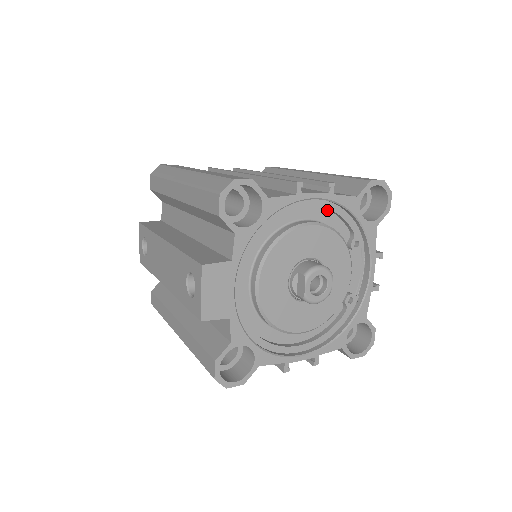
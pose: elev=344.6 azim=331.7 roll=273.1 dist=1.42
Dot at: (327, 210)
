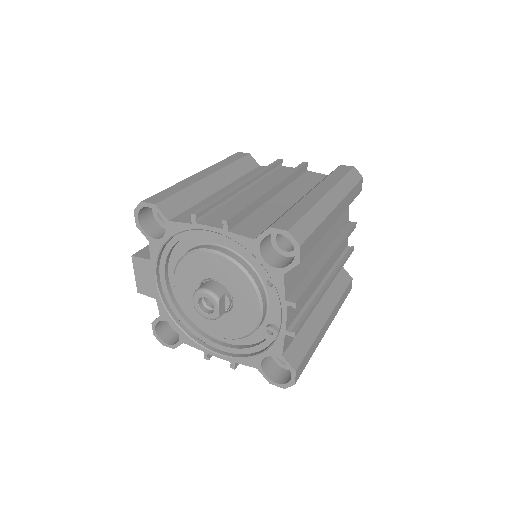
Dot at: occluded
